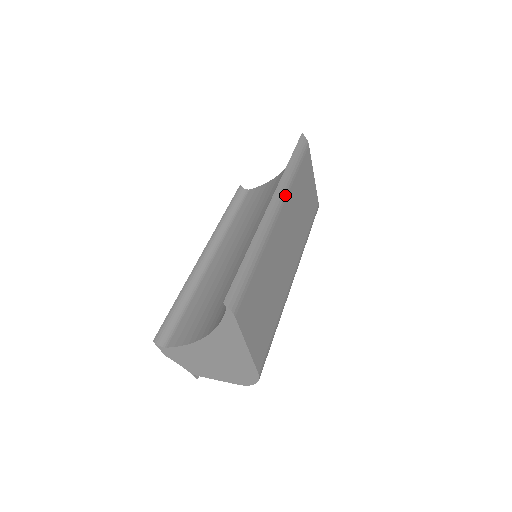
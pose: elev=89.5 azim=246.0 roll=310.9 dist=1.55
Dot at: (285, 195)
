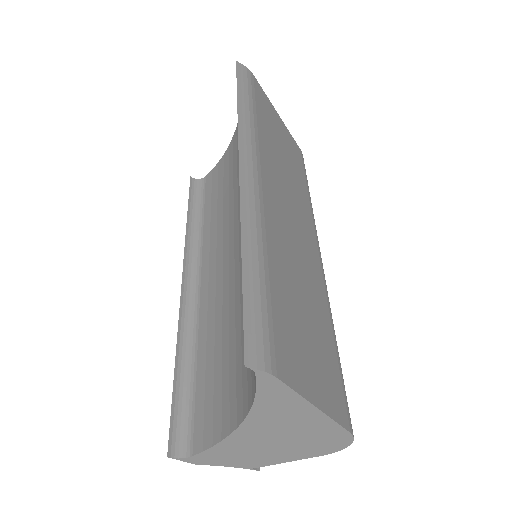
Dot at: (255, 149)
